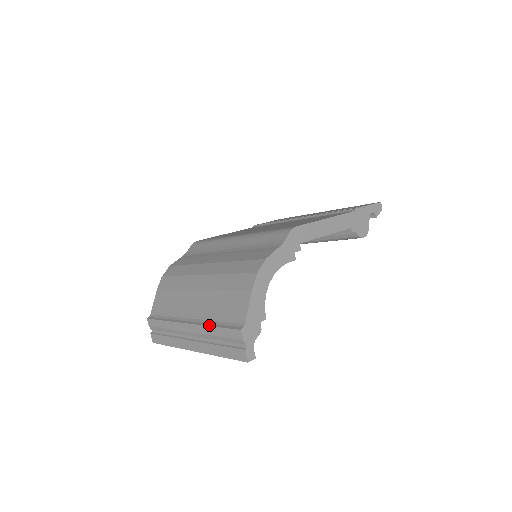
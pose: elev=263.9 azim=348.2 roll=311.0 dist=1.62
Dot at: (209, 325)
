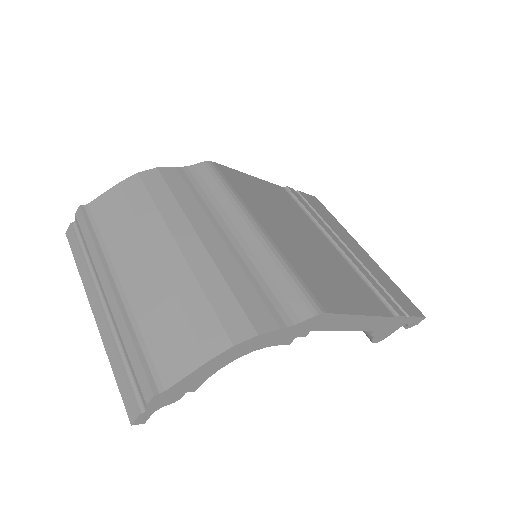
Dot at: (129, 328)
